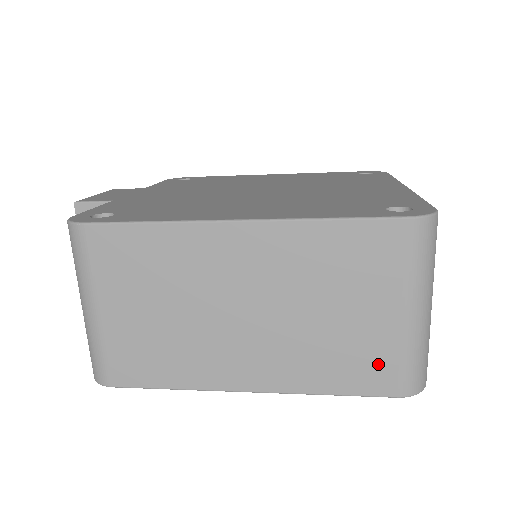
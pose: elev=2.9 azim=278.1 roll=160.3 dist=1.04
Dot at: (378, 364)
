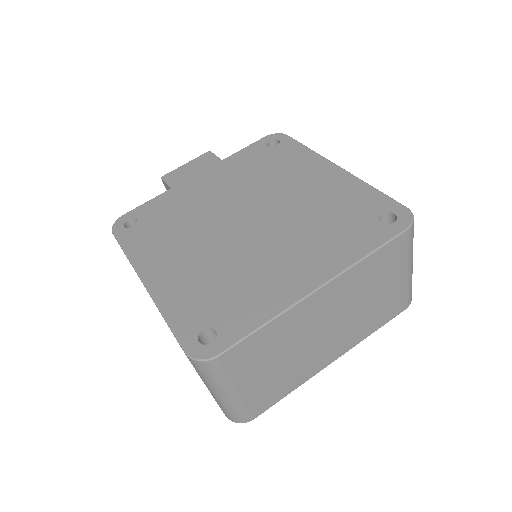
Dot at: occluded
